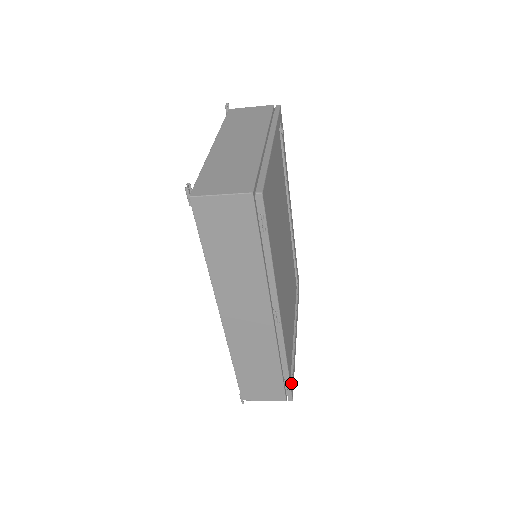
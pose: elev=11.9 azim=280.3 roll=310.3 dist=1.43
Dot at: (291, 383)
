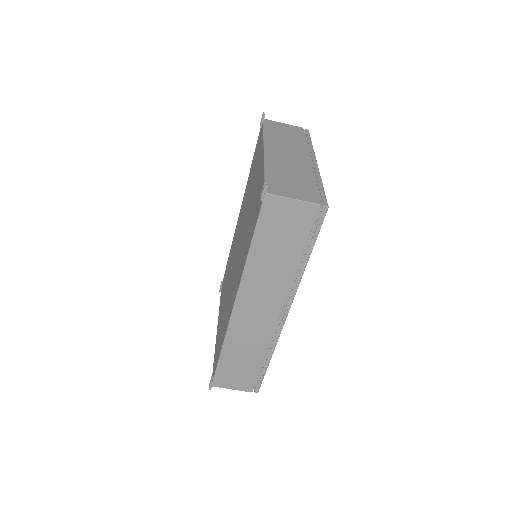
Dot at: occluded
